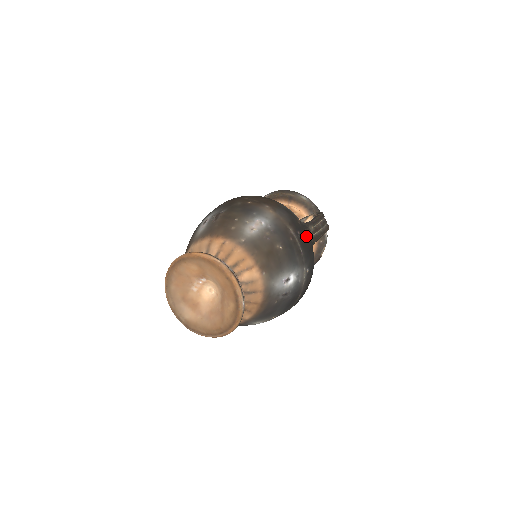
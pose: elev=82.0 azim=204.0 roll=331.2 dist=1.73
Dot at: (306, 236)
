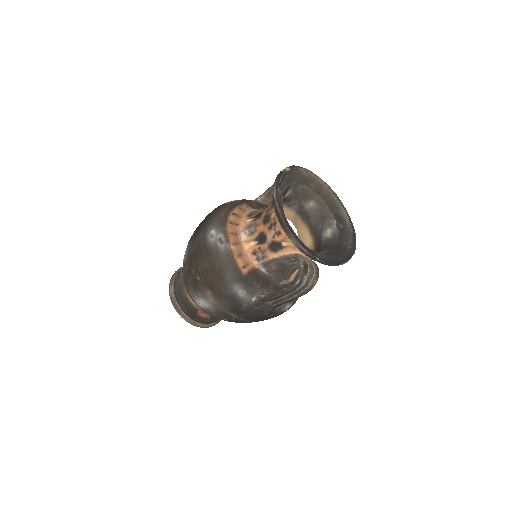
Dot at: (255, 314)
